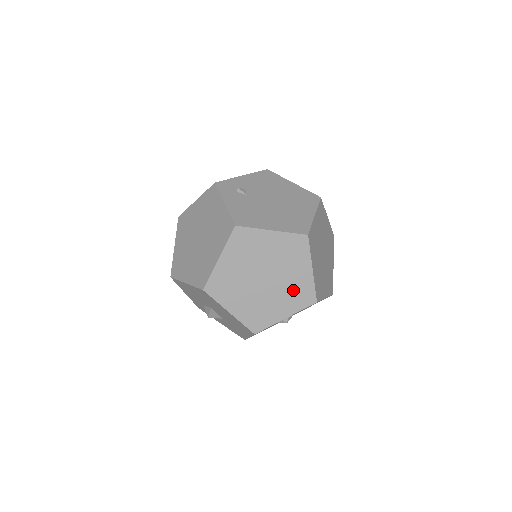
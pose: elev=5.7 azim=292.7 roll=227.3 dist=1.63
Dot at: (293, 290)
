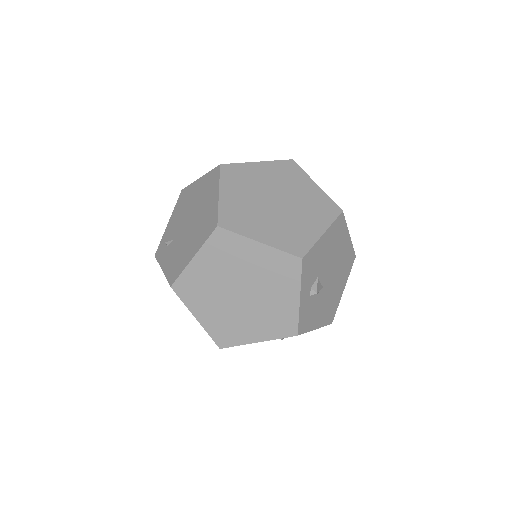
Dot at: (271, 274)
